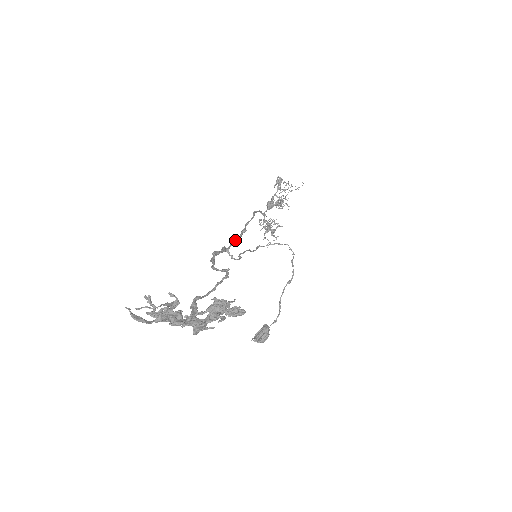
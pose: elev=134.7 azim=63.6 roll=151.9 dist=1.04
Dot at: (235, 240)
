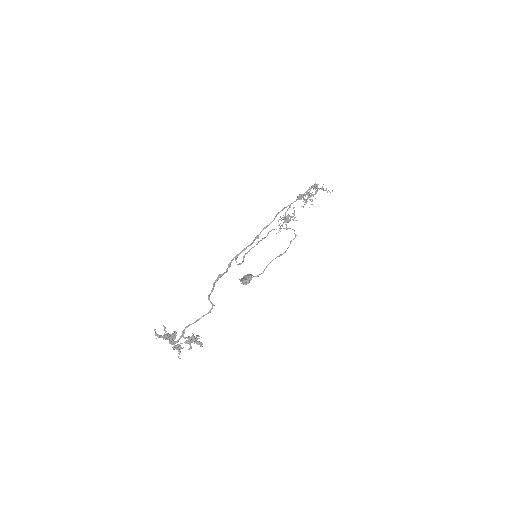
Dot at: occluded
